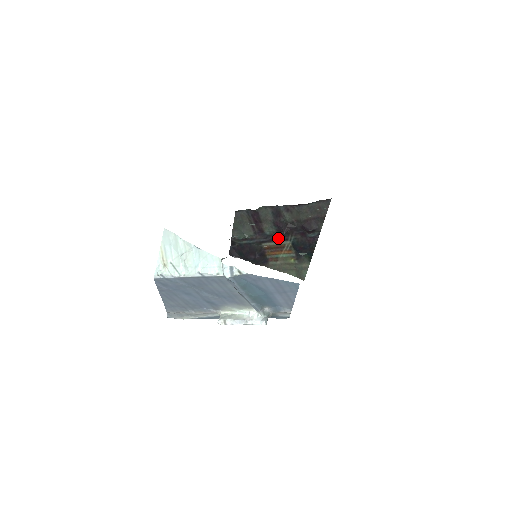
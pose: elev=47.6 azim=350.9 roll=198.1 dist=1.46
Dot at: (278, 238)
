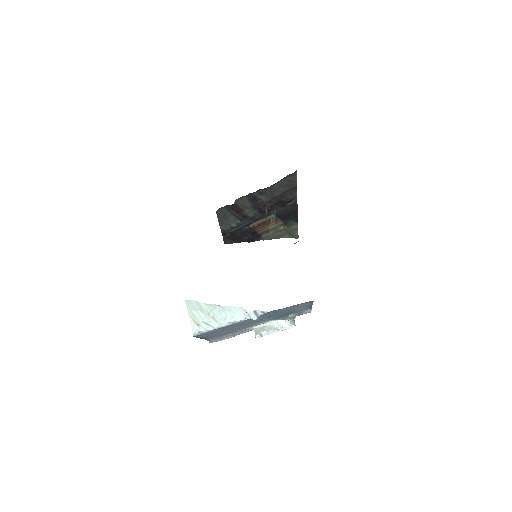
Dot at: (262, 216)
